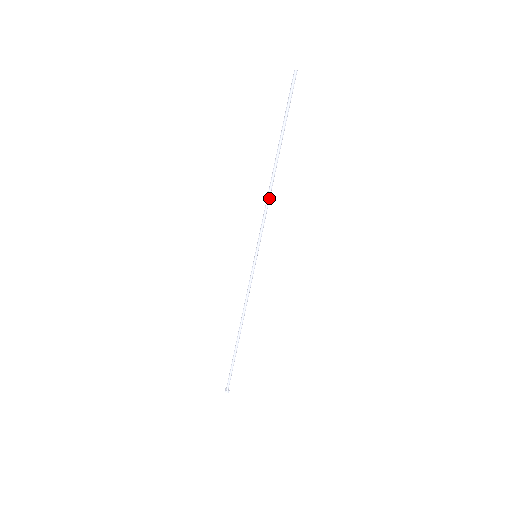
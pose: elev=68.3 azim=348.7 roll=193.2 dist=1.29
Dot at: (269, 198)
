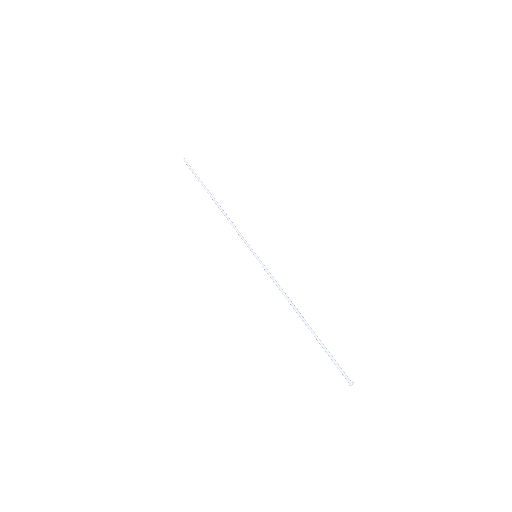
Dot at: (228, 218)
